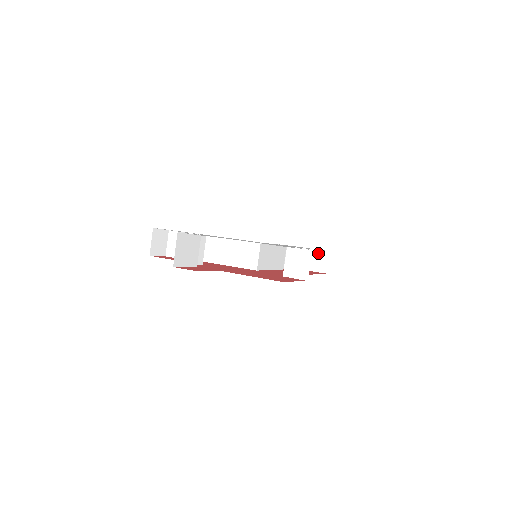
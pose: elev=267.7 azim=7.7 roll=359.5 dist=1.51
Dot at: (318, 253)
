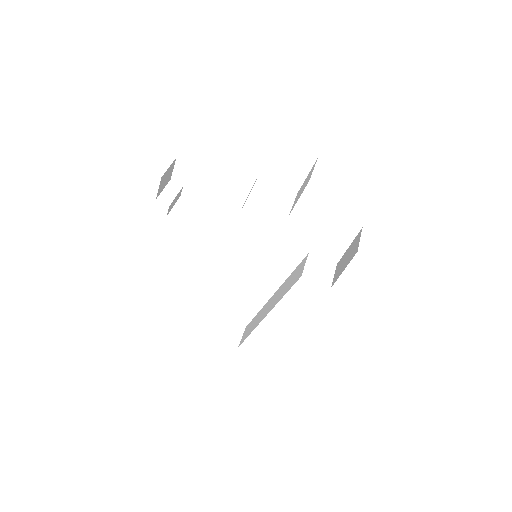
Dot at: (234, 324)
